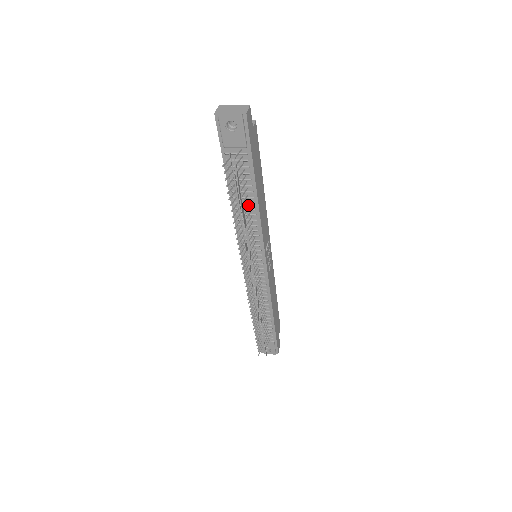
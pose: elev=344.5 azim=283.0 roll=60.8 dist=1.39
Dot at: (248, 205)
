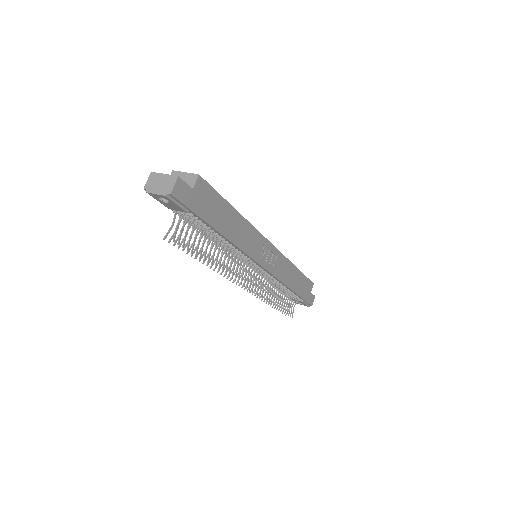
Dot at: (220, 239)
